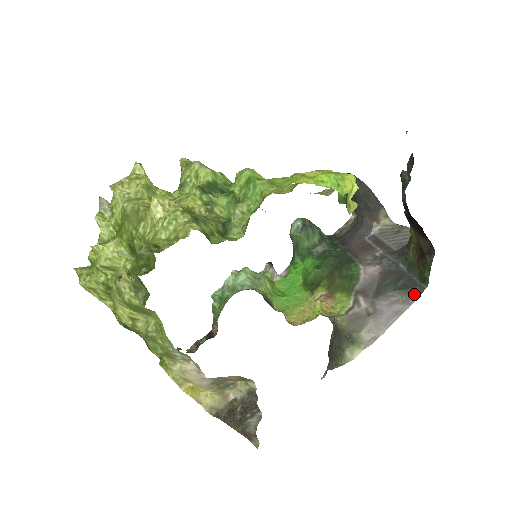
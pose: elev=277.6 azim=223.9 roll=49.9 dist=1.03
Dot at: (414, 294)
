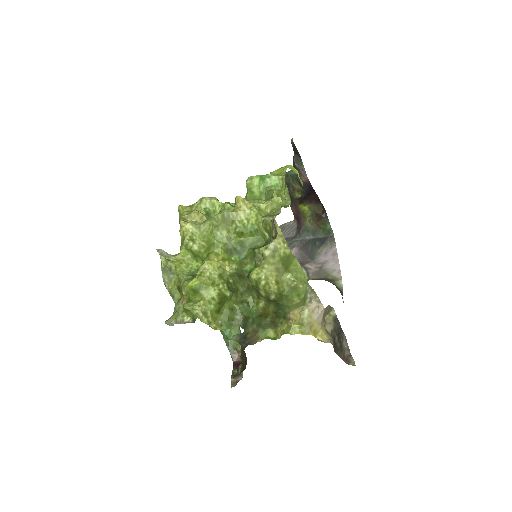
Dot at: (331, 241)
